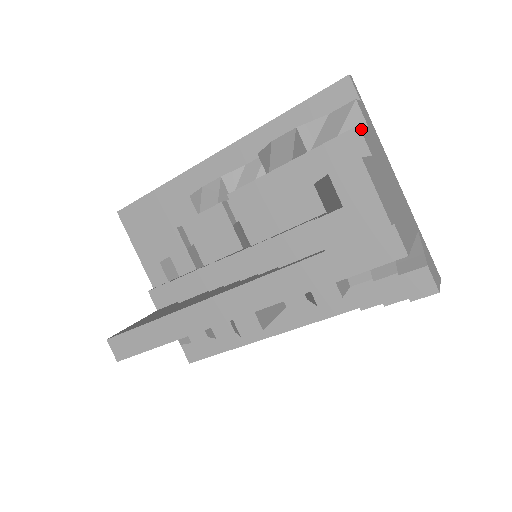
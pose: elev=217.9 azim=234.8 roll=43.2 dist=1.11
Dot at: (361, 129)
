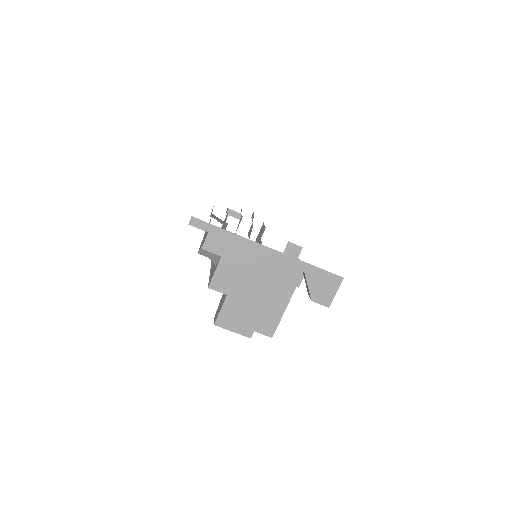
Dot at: (212, 286)
